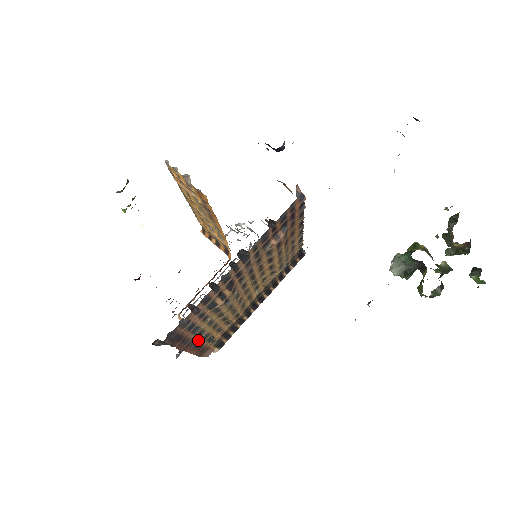
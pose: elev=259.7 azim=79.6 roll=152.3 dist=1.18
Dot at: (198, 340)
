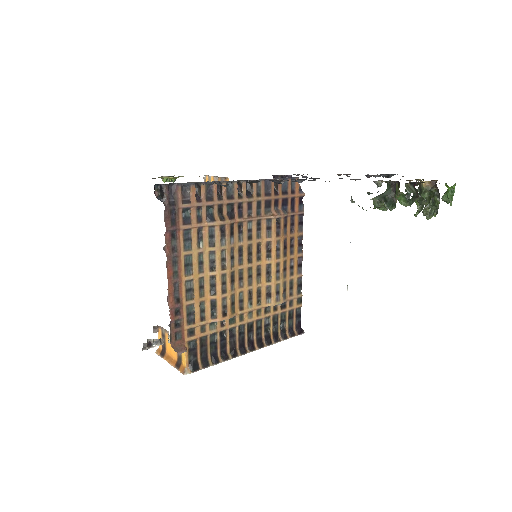
Dot at: (182, 278)
